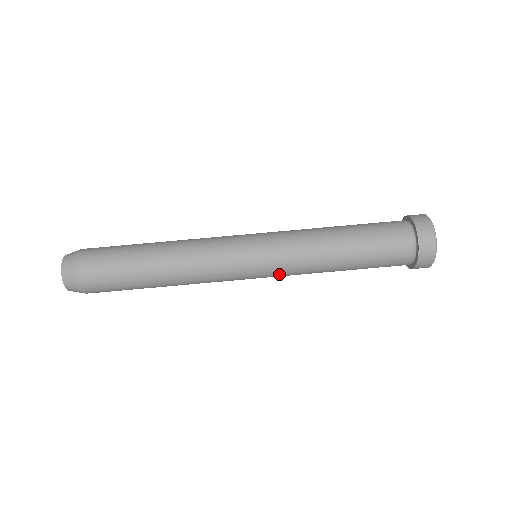
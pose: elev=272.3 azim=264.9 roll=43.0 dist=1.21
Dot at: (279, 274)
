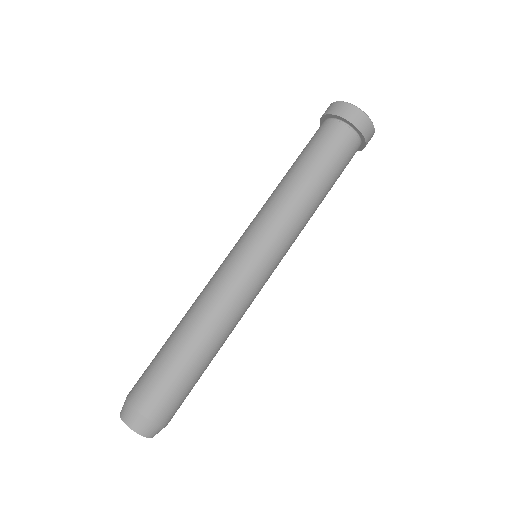
Dot at: (277, 239)
